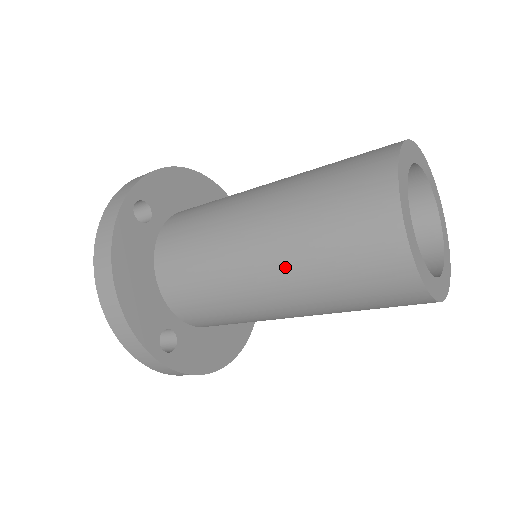
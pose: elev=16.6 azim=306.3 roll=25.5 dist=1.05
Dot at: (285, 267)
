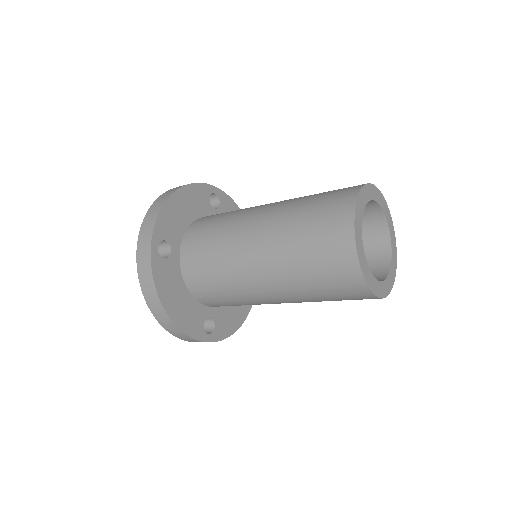
Dot at: (286, 291)
